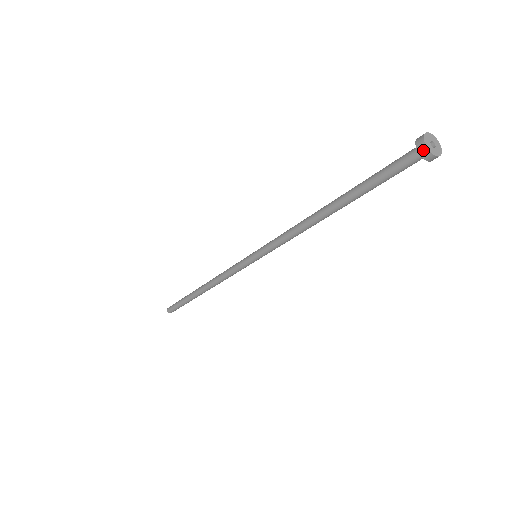
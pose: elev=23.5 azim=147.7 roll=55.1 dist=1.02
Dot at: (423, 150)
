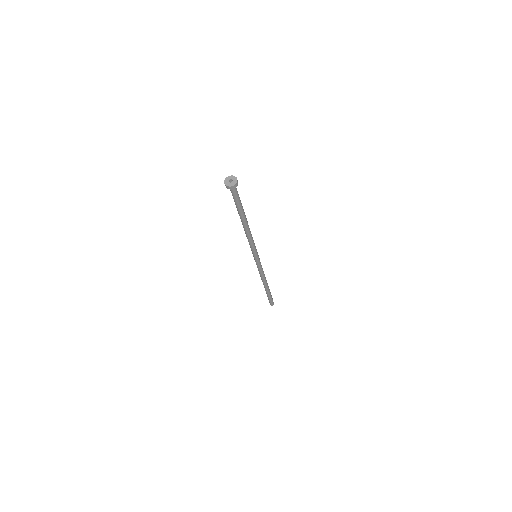
Dot at: (228, 188)
